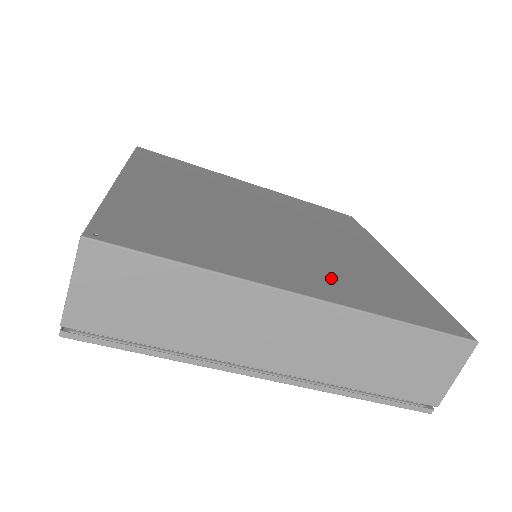
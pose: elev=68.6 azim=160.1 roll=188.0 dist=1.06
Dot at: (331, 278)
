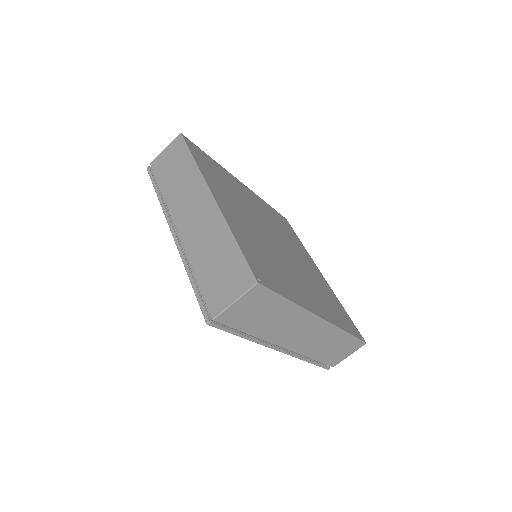
Dot at: (319, 300)
